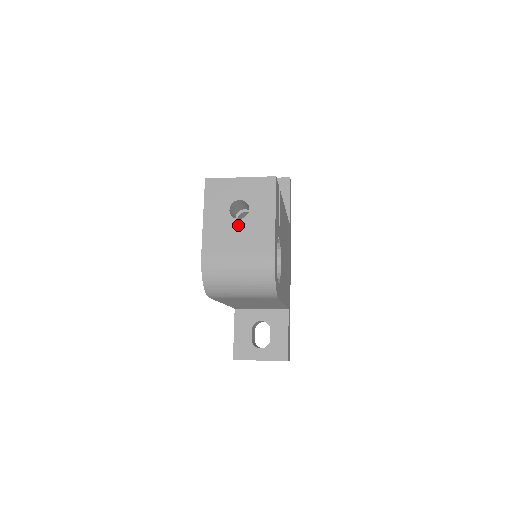
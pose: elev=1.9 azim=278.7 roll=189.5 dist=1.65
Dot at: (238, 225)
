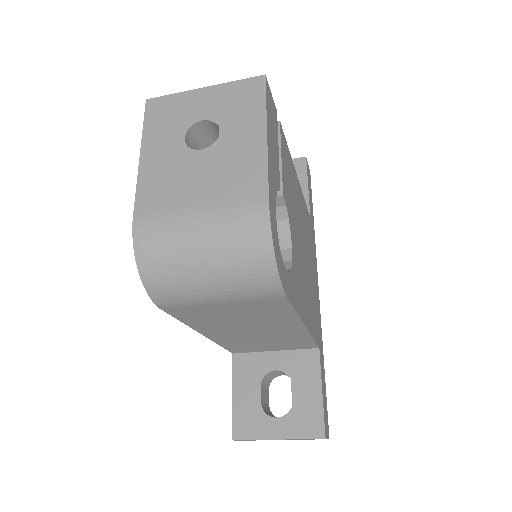
Dot at: (199, 159)
